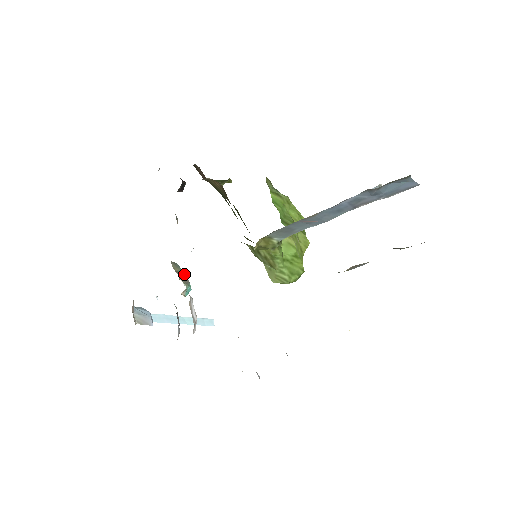
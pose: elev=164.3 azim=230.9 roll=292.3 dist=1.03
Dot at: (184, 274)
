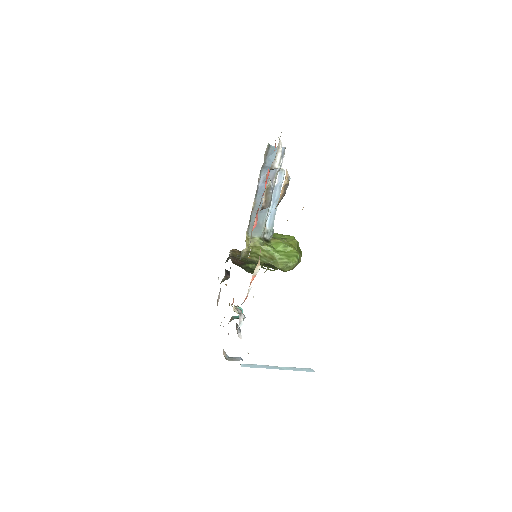
Dot at: occluded
